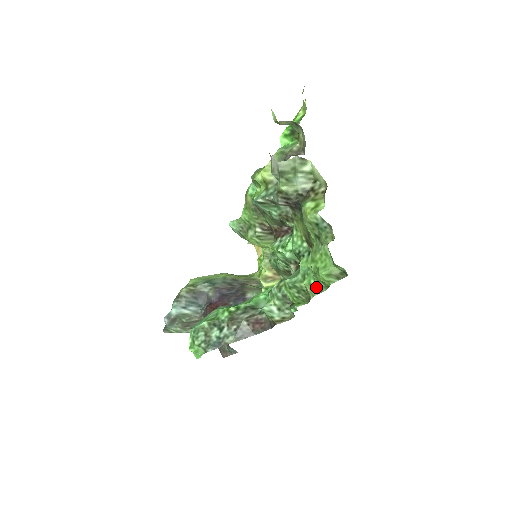
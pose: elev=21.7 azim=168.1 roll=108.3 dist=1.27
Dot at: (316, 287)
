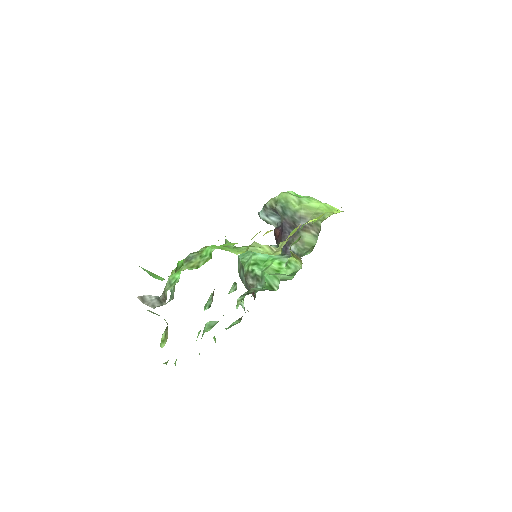
Dot at: occluded
